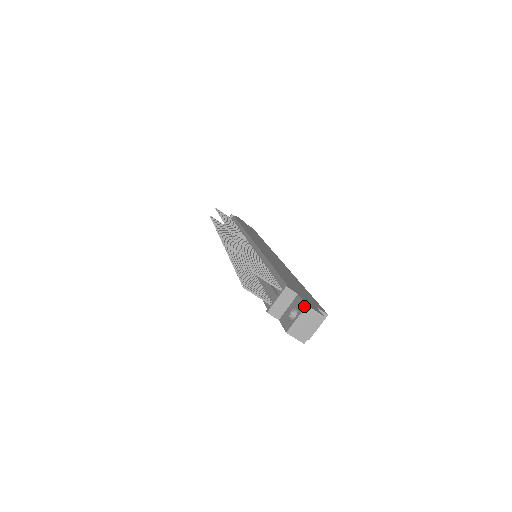
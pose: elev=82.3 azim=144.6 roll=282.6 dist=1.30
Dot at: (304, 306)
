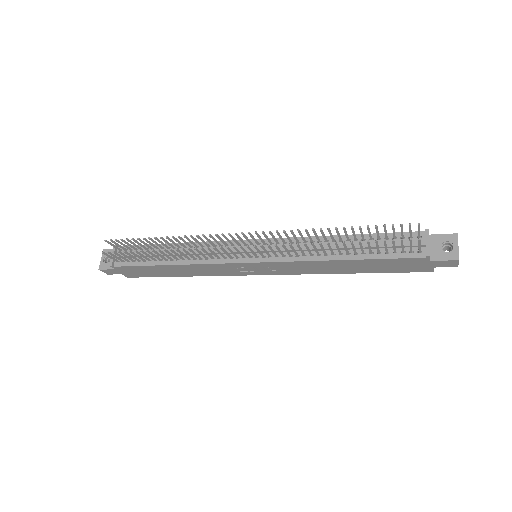
Dot at: (456, 235)
